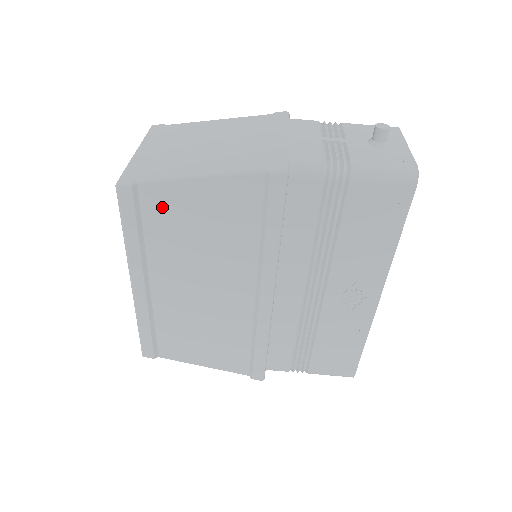
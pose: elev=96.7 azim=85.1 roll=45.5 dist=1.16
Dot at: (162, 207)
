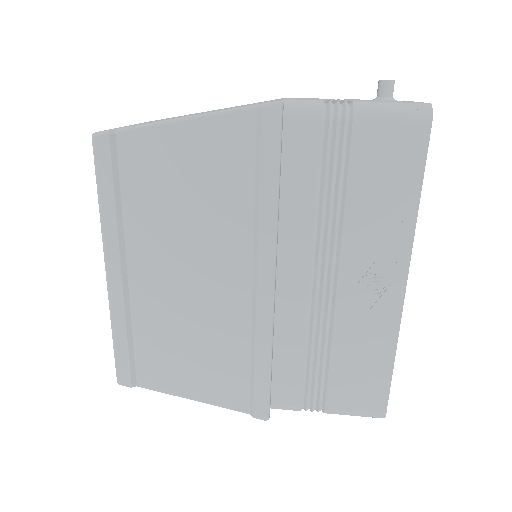
Dot at: (142, 162)
